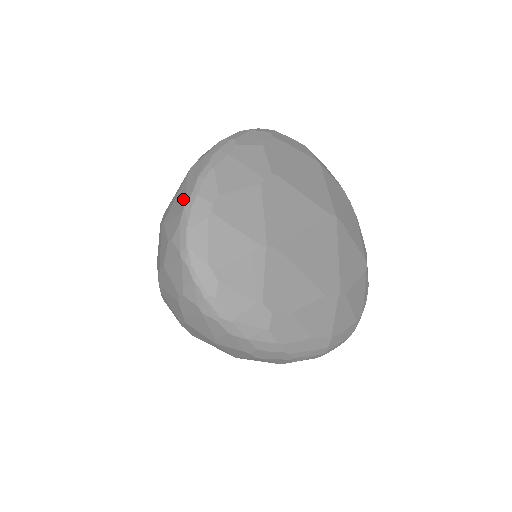
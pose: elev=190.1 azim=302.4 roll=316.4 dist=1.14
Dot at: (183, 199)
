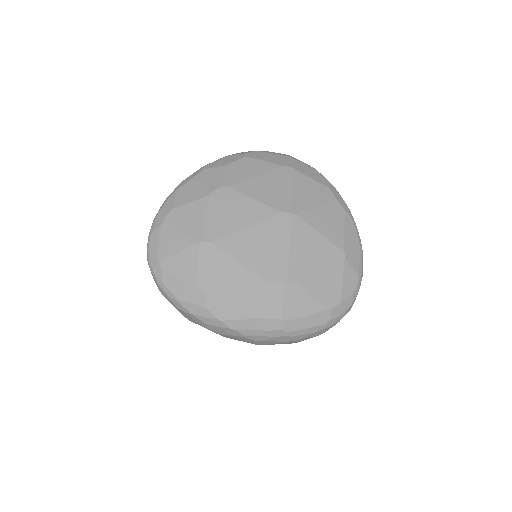
Dot at: occluded
